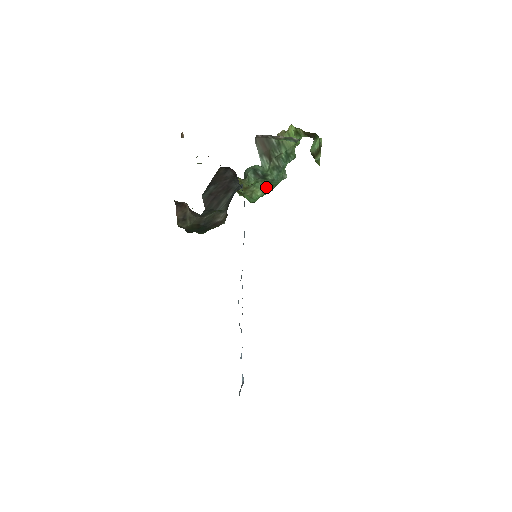
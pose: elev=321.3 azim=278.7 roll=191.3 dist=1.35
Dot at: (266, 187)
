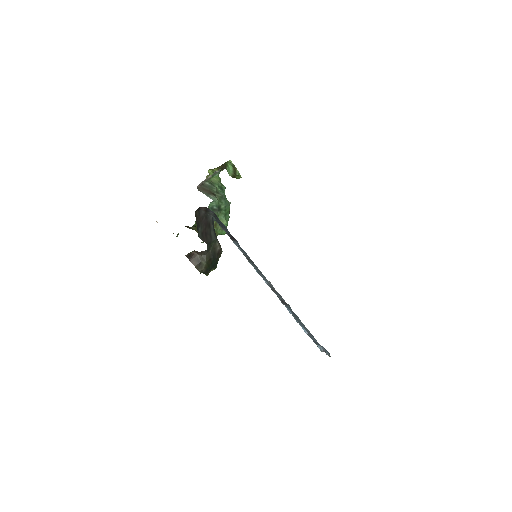
Dot at: (225, 217)
